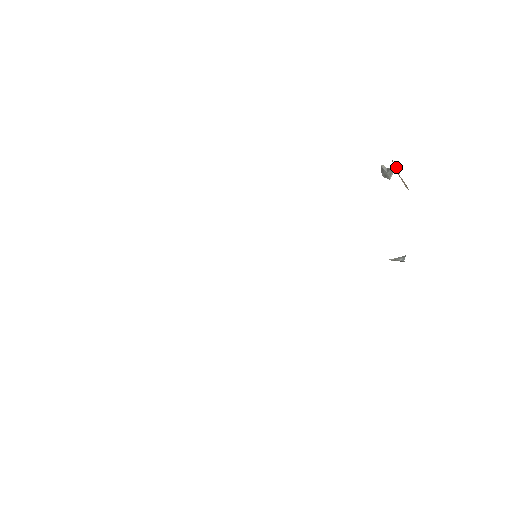
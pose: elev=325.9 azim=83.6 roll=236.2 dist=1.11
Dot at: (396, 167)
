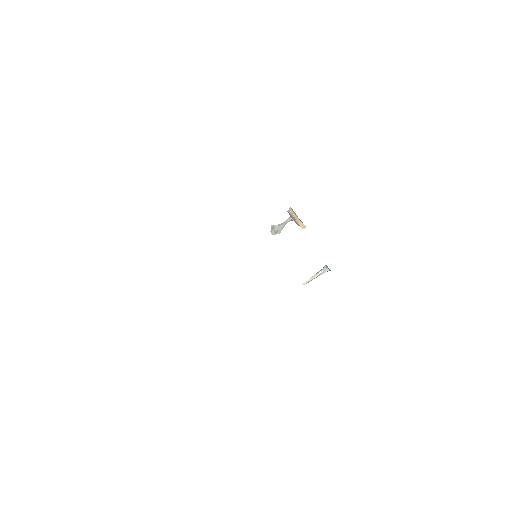
Dot at: (291, 218)
